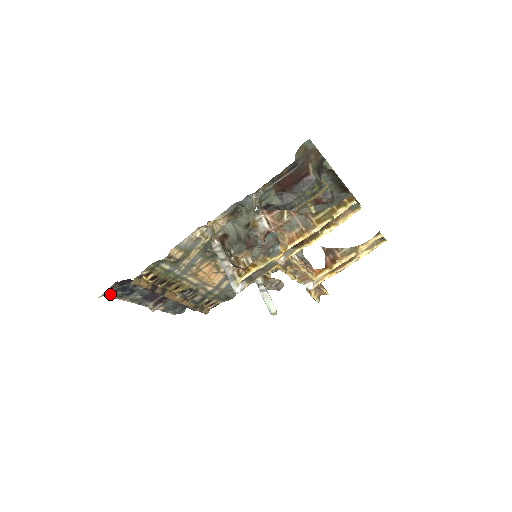
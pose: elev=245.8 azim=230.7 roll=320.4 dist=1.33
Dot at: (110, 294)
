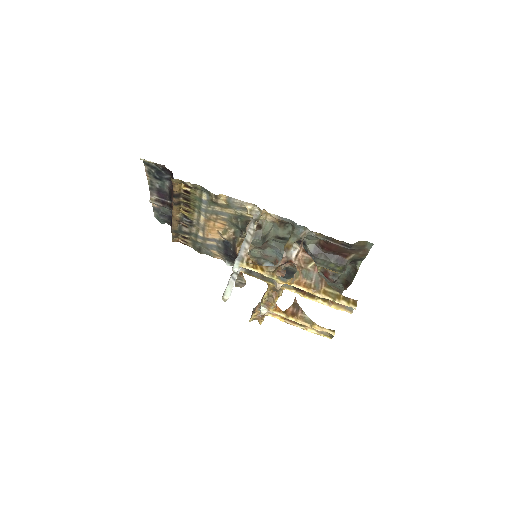
Dot at: (147, 164)
